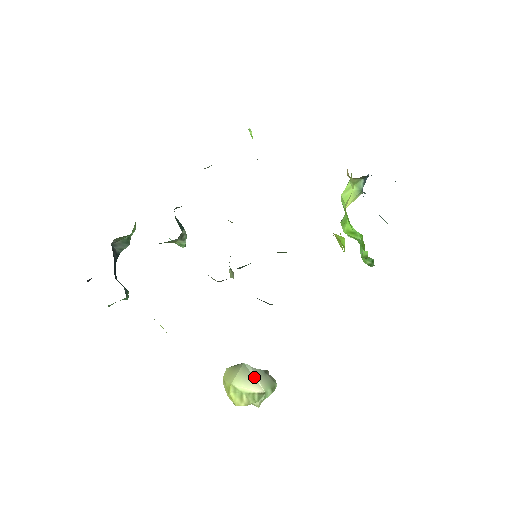
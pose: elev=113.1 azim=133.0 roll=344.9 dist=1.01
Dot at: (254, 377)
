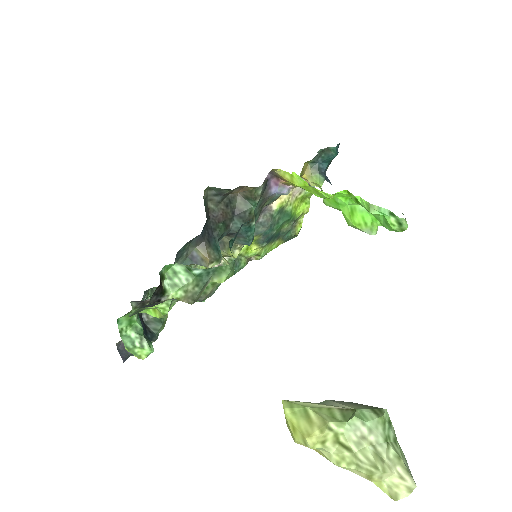
Dot at: occluded
